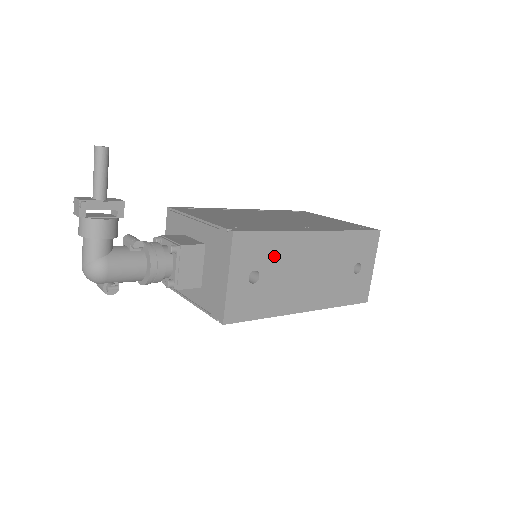
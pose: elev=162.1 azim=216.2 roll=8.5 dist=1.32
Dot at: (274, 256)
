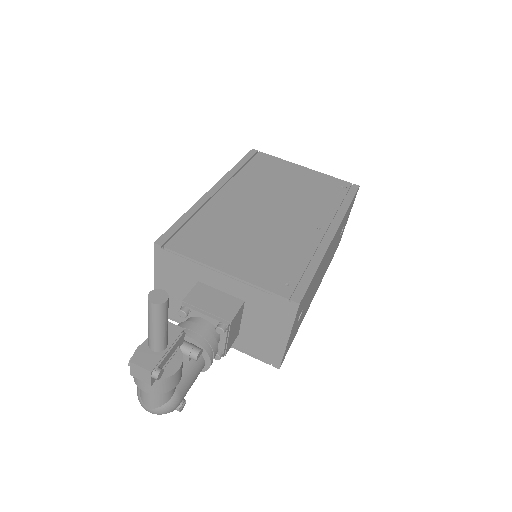
Dot at: (312, 286)
